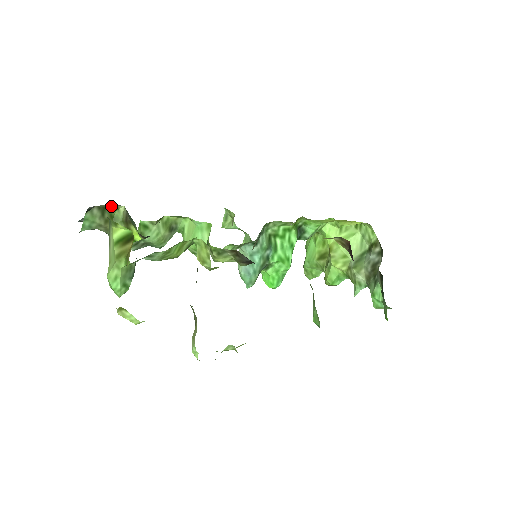
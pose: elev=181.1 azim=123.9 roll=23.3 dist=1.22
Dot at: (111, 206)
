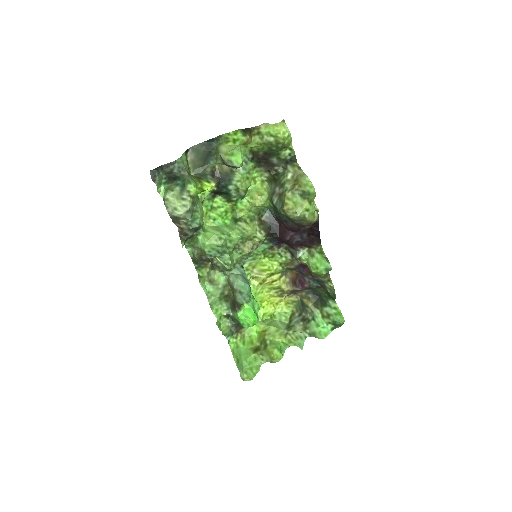
Dot at: (189, 167)
